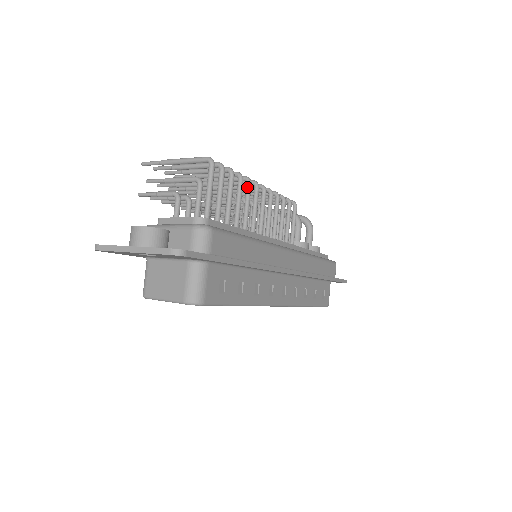
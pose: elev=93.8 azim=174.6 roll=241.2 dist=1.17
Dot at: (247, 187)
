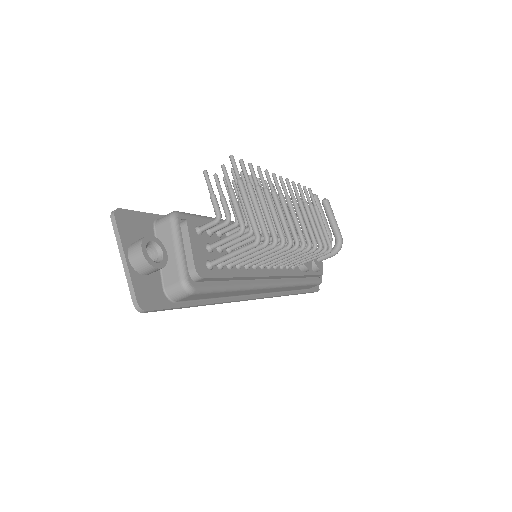
Dot at: (282, 249)
